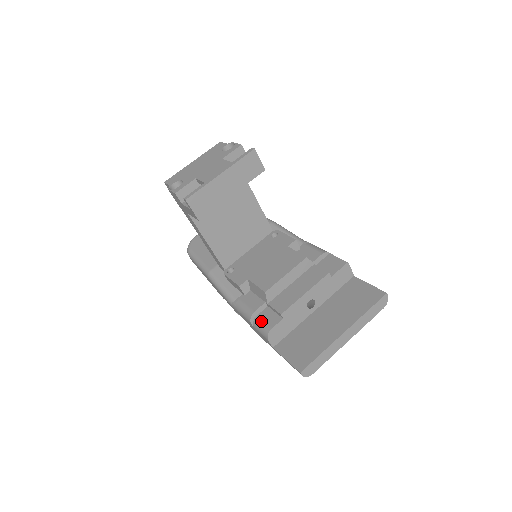
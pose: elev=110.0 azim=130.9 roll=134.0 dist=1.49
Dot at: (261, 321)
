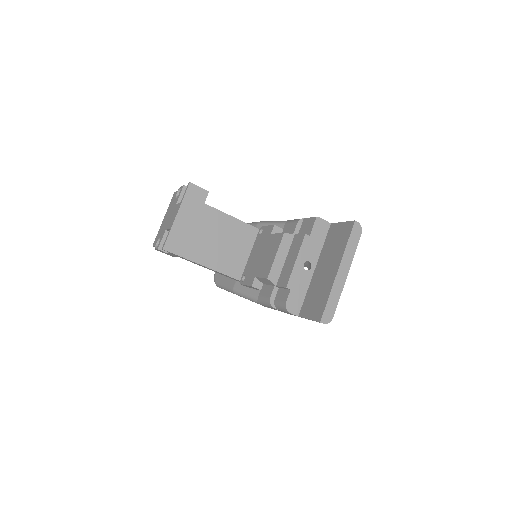
Dot at: (278, 302)
